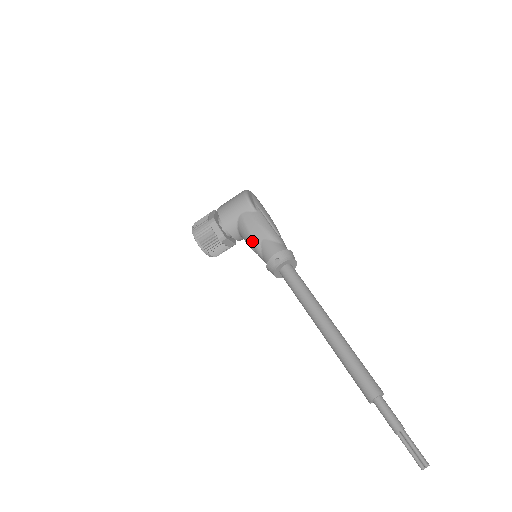
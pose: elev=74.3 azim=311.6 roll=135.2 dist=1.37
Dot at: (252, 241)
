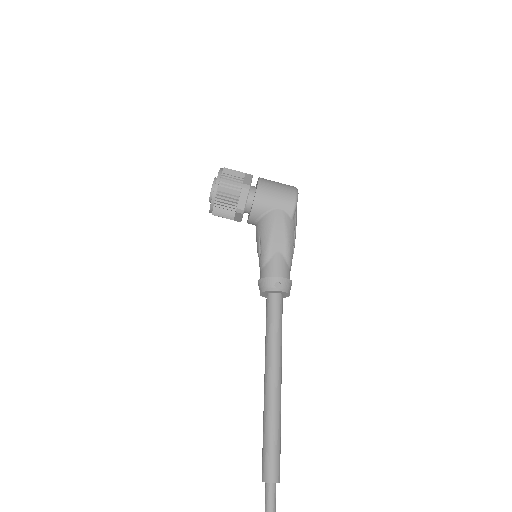
Dot at: (268, 243)
